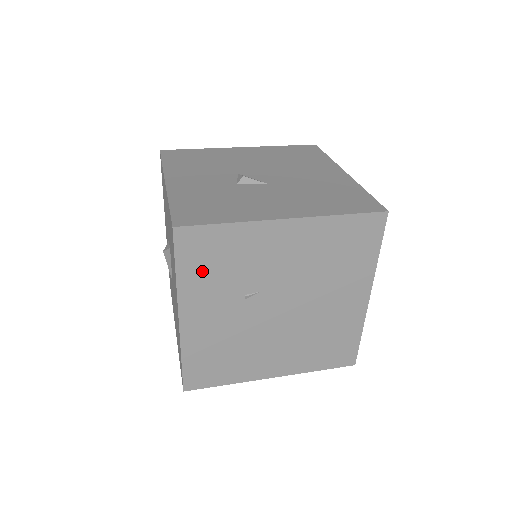
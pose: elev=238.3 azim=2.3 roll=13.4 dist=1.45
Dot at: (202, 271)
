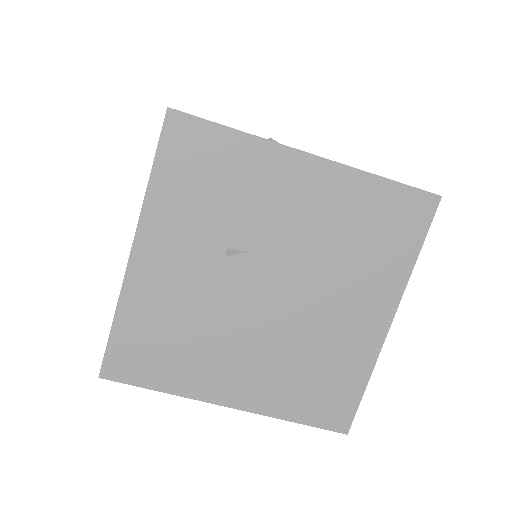
Dot at: (184, 188)
